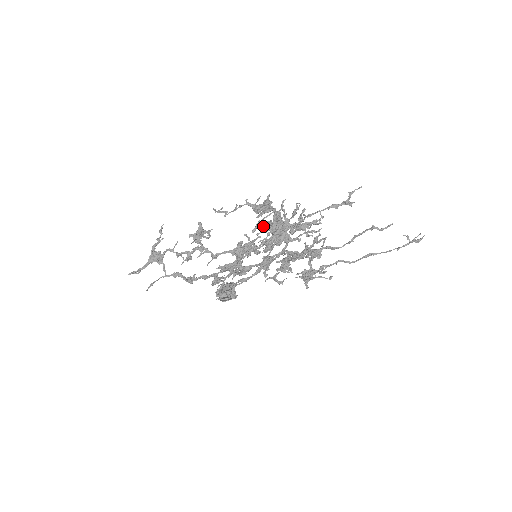
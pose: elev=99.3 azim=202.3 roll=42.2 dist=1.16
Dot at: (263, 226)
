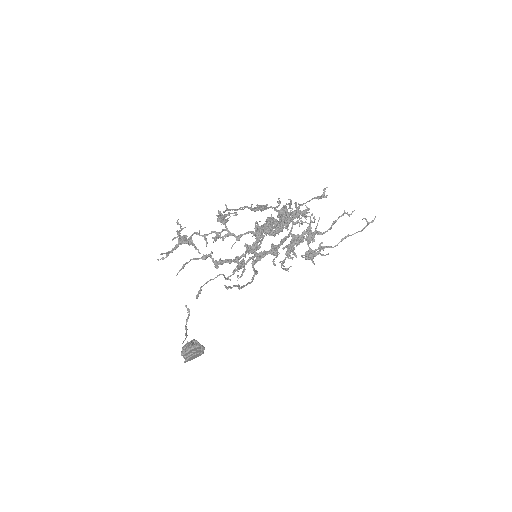
Dot at: occluded
